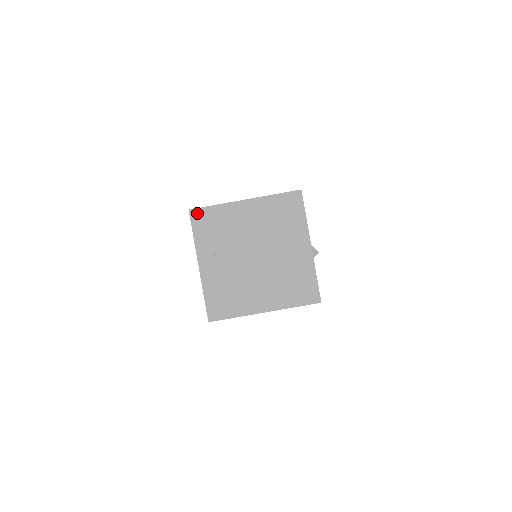
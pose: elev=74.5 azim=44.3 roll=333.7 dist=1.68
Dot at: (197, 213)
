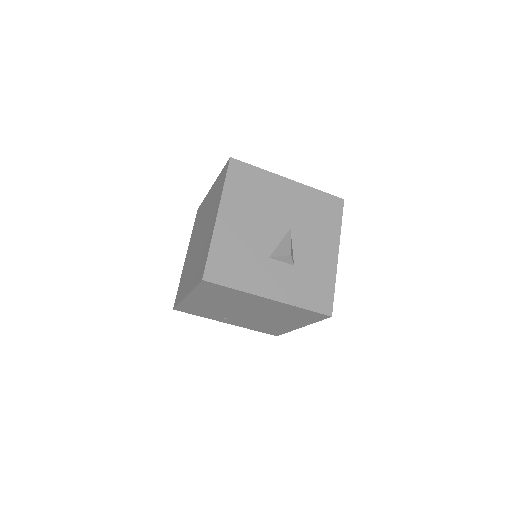
Dot at: (179, 309)
